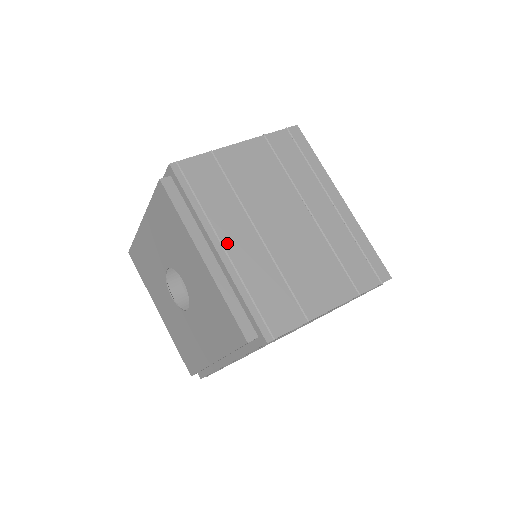
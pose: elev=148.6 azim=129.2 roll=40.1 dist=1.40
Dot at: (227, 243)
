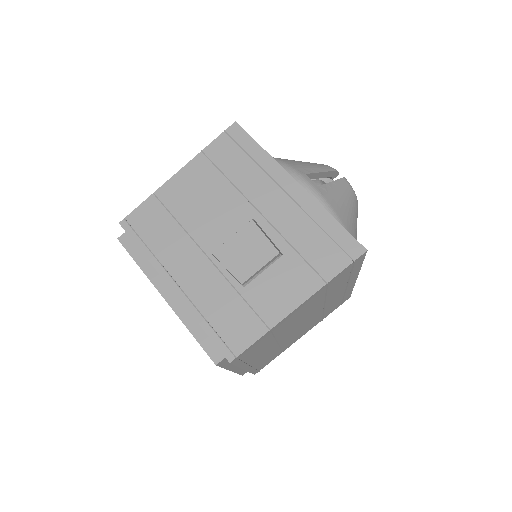
Dot at: (253, 362)
